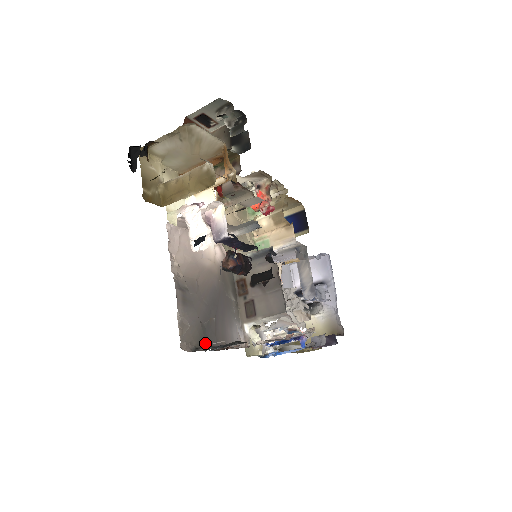
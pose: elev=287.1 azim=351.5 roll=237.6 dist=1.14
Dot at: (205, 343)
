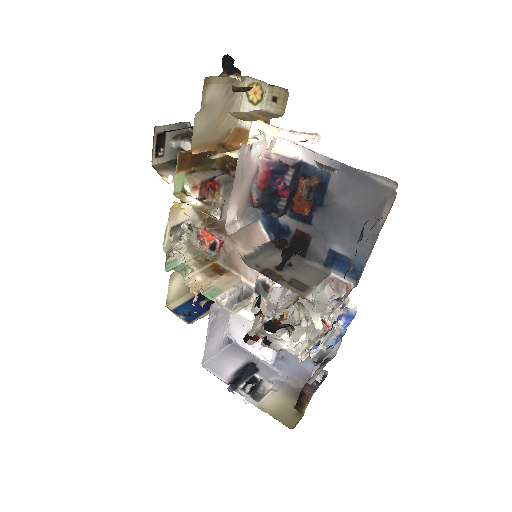
Dot at: occluded
